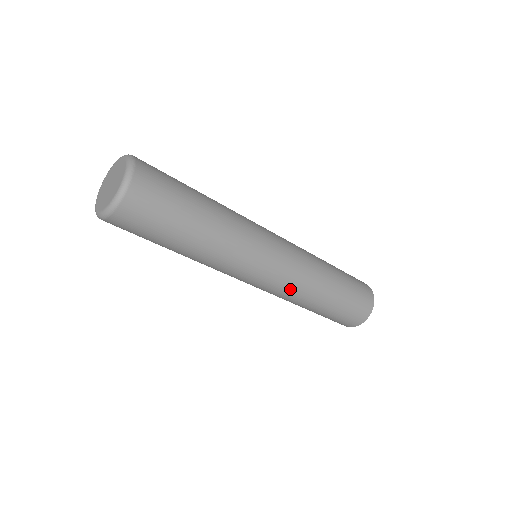
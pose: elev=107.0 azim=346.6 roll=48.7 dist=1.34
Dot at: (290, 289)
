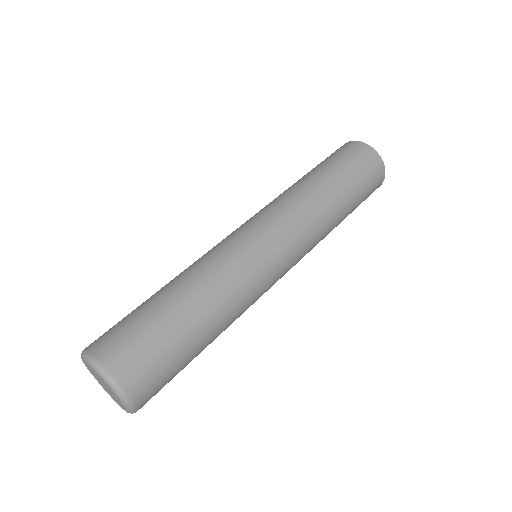
Dot at: (309, 241)
